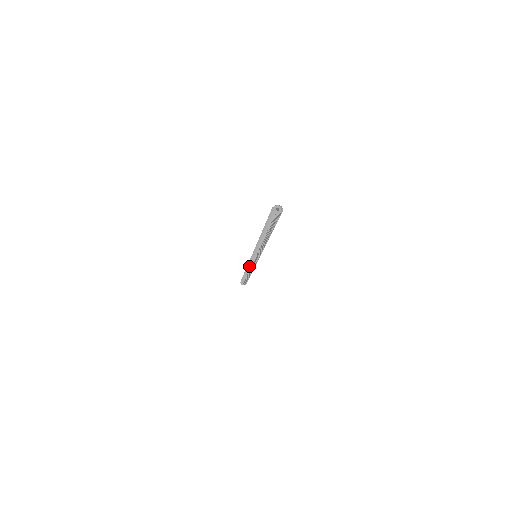
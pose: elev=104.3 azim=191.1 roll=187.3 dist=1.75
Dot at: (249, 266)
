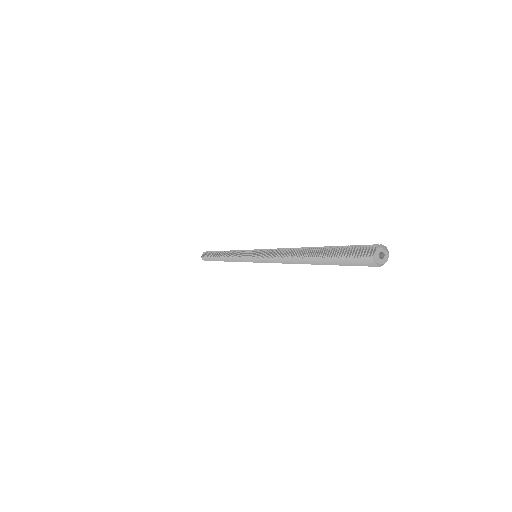
Dot at: occluded
